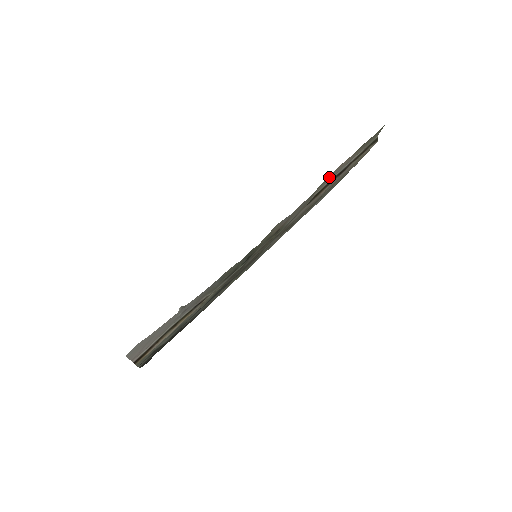
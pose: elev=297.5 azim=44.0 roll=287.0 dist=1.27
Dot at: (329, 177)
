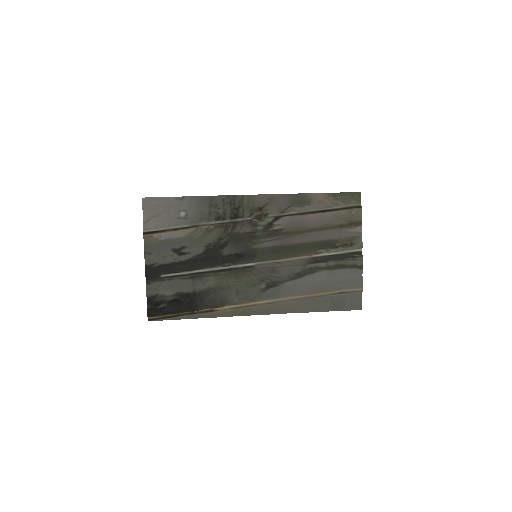
Dot at: (304, 195)
